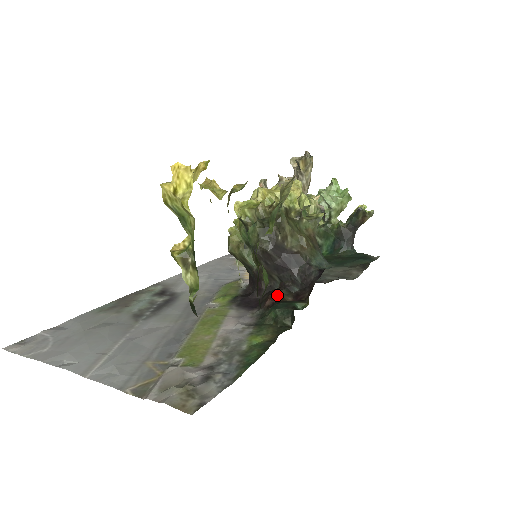
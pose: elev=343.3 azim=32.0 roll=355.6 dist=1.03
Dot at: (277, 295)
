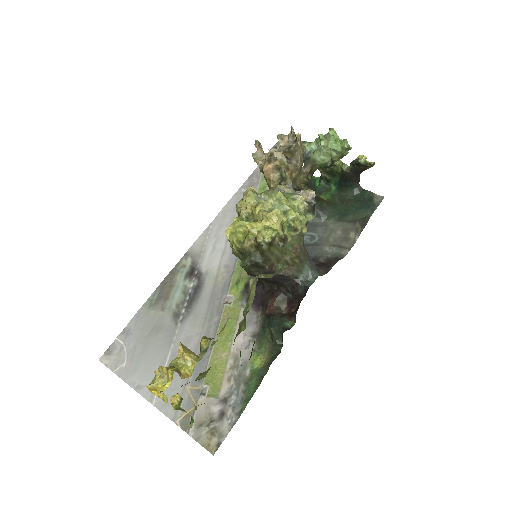
Dot at: (274, 305)
